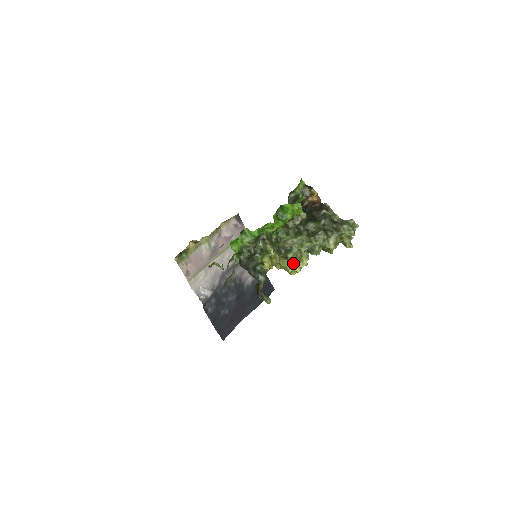
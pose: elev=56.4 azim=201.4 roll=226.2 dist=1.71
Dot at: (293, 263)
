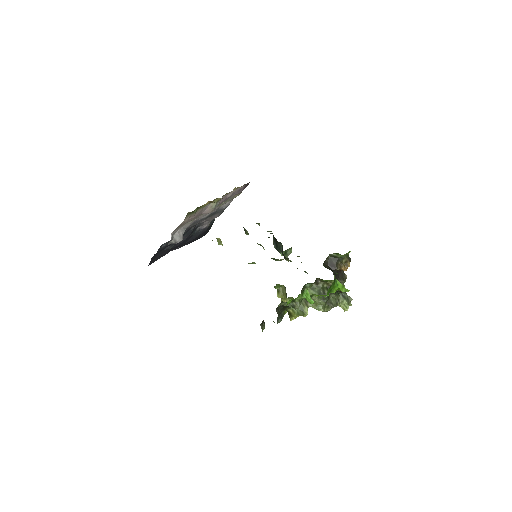
Dot at: occluded
